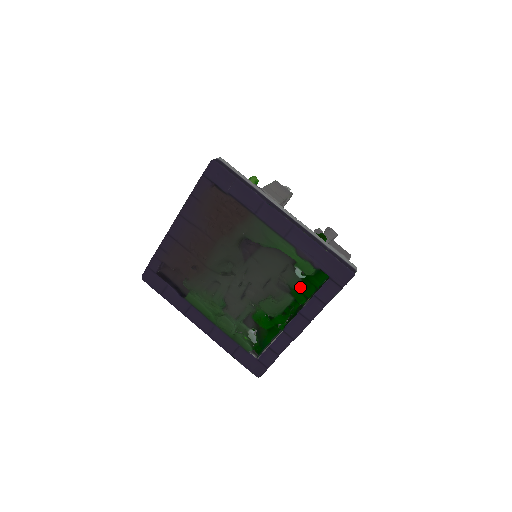
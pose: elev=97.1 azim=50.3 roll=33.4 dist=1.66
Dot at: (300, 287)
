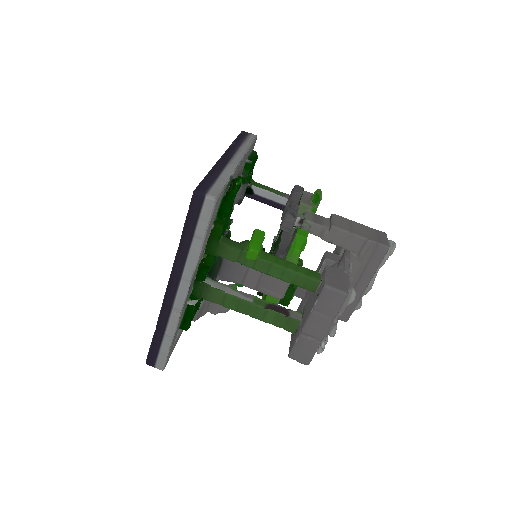
Dot at: occluded
